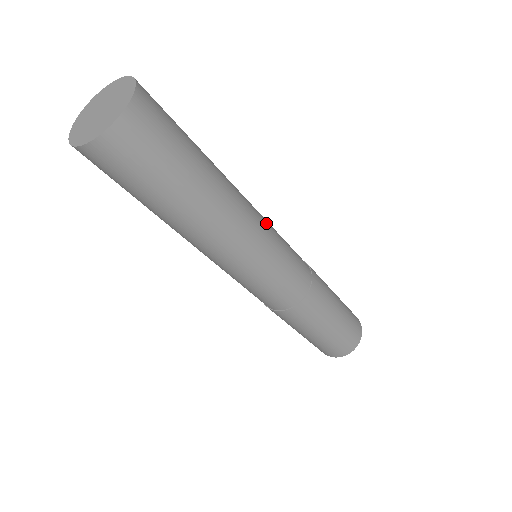
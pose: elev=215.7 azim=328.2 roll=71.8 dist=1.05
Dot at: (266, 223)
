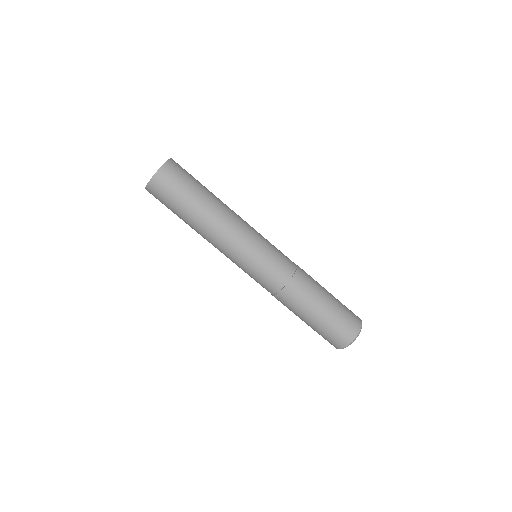
Dot at: (254, 229)
